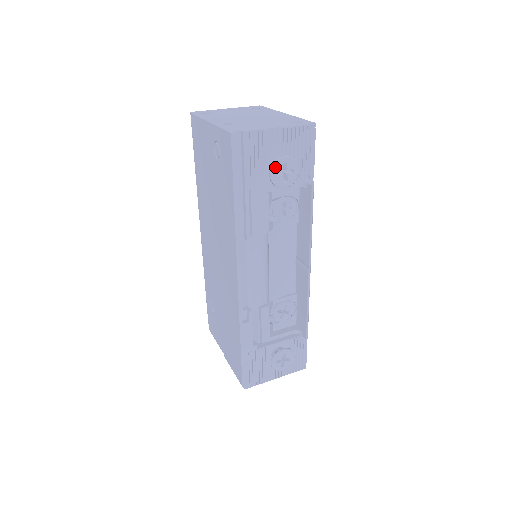
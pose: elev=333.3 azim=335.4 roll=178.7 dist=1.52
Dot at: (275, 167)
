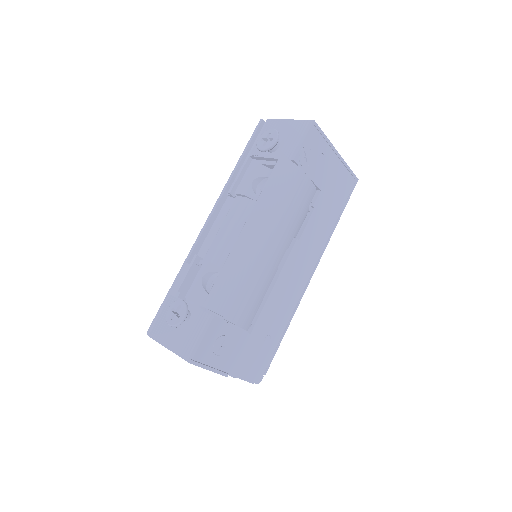
Dot at: (263, 134)
